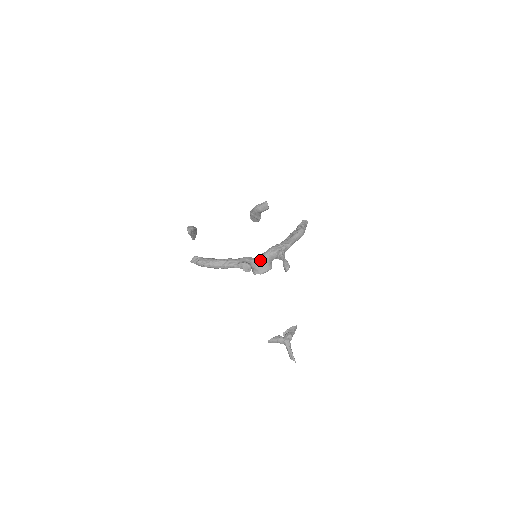
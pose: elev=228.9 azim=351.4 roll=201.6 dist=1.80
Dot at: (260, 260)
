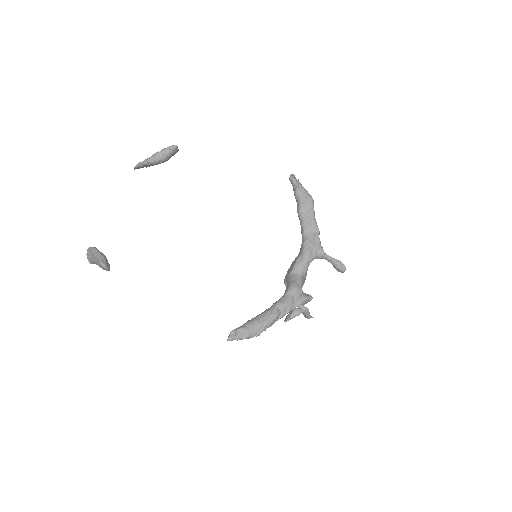
Dot at: (302, 275)
